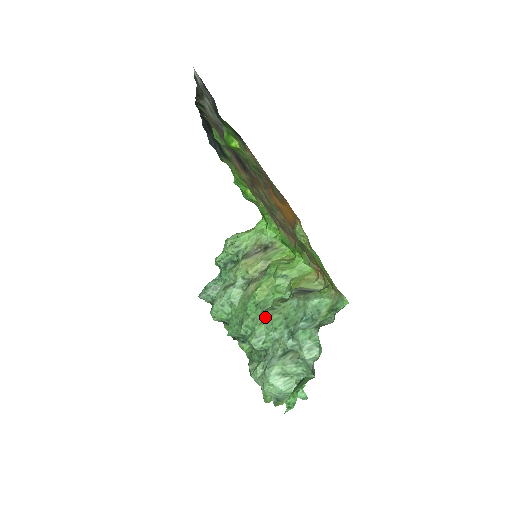
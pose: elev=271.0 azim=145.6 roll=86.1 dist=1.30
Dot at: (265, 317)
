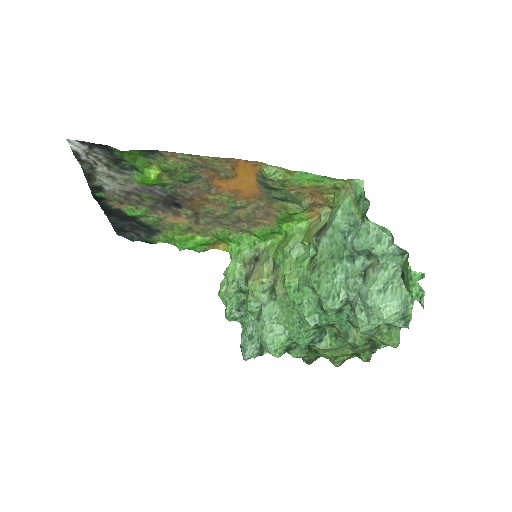
Dot at: (316, 278)
